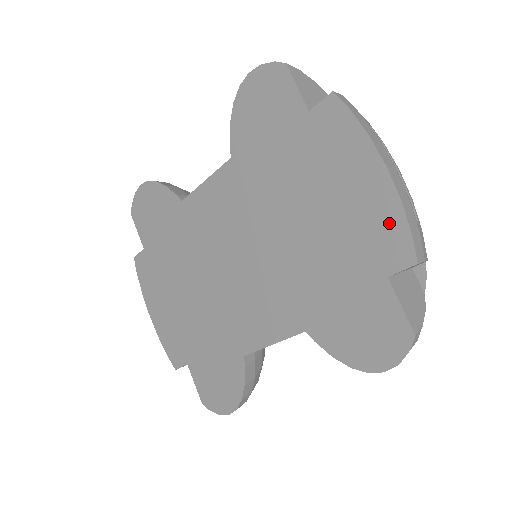
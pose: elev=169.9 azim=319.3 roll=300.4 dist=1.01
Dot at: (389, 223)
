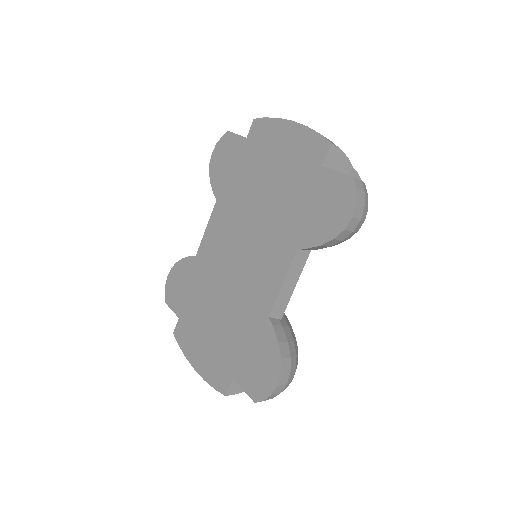
Dot at: (307, 141)
